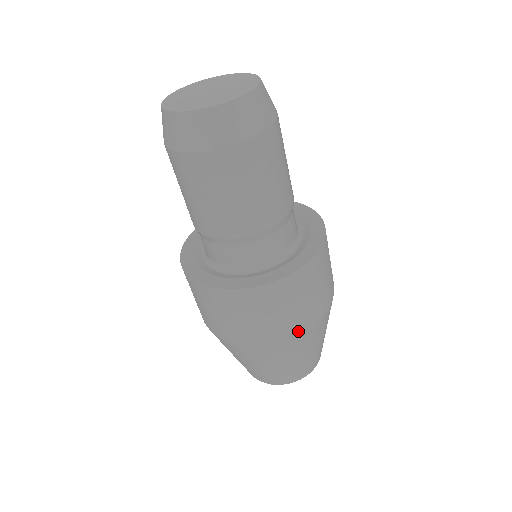
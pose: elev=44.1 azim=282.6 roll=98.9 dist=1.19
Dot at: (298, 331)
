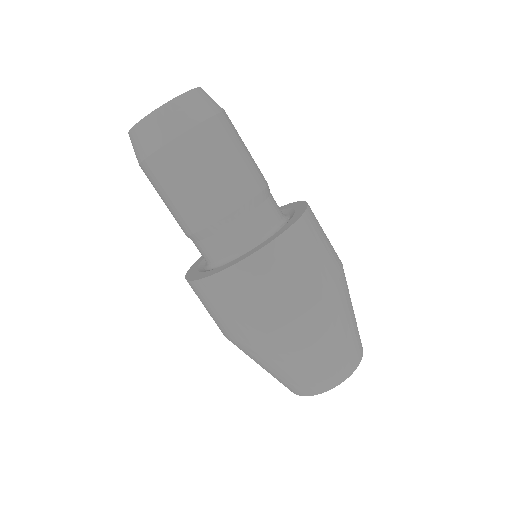
Dot at: (317, 297)
